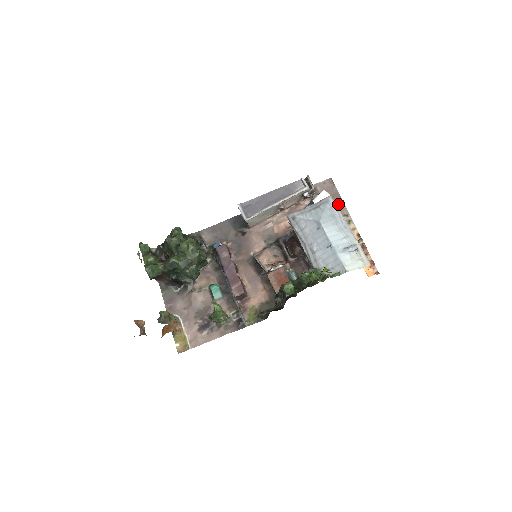
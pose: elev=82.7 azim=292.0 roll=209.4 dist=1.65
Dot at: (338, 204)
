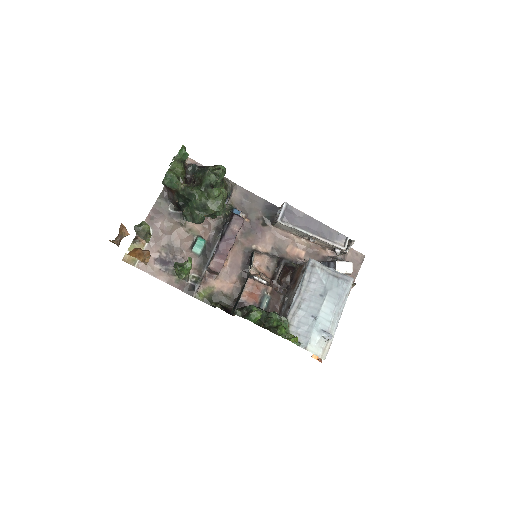
Dot at: occluded
